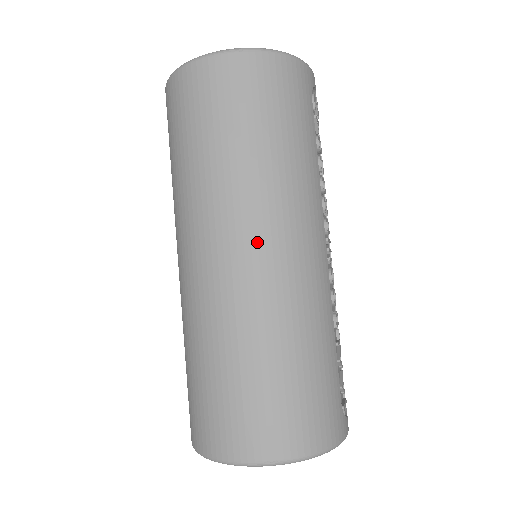
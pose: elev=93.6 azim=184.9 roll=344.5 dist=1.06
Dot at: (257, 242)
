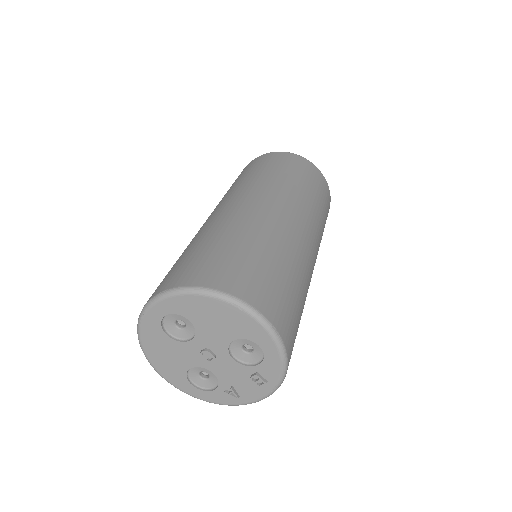
Dot at: (310, 234)
